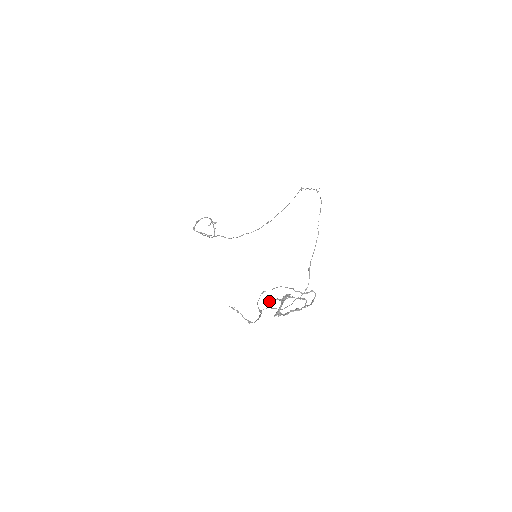
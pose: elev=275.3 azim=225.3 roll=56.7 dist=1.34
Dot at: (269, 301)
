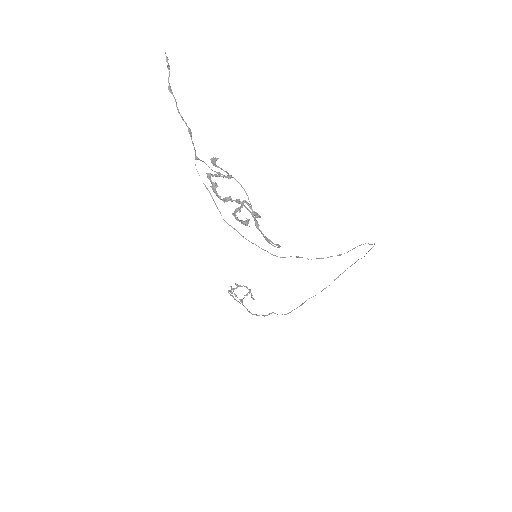
Dot at: (215, 160)
